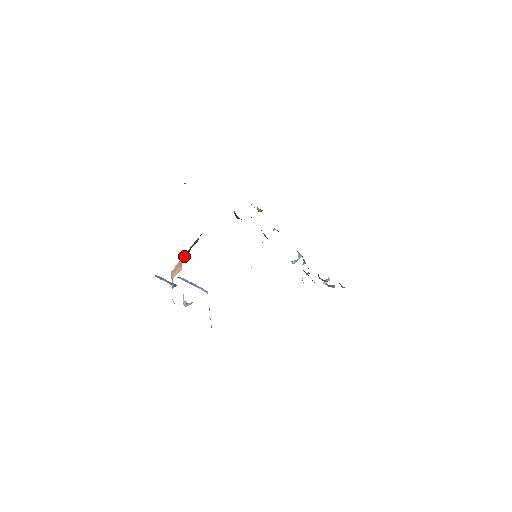
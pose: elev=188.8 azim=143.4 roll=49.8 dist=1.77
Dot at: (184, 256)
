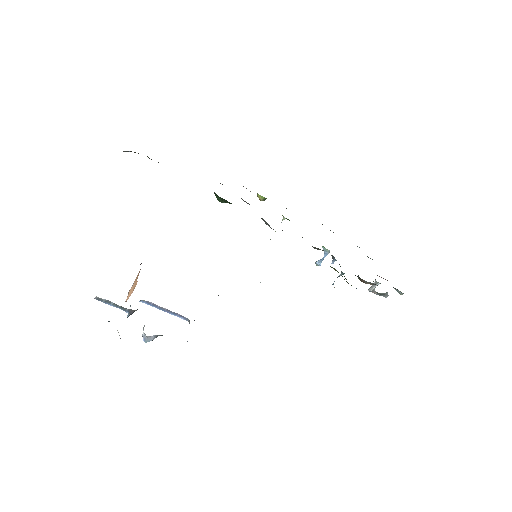
Dot at: occluded
